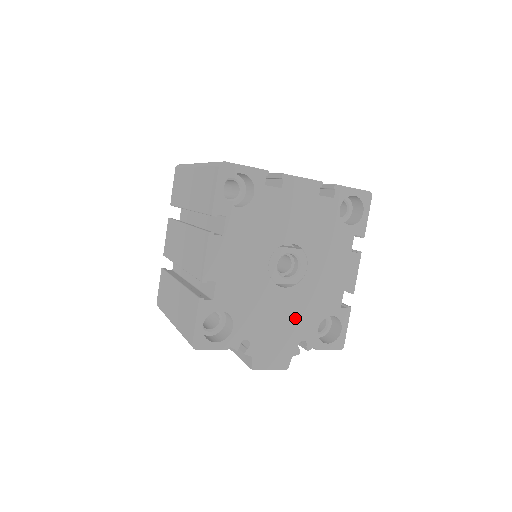
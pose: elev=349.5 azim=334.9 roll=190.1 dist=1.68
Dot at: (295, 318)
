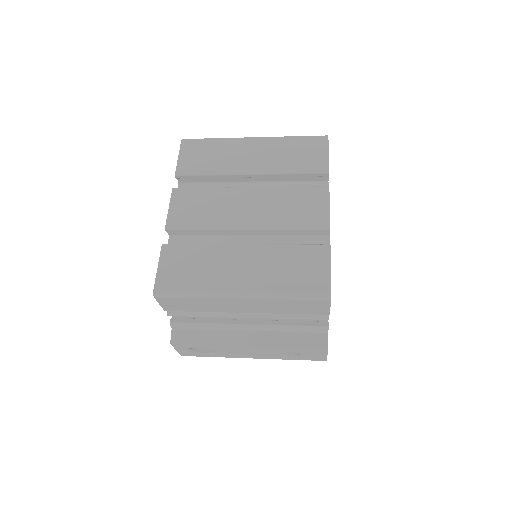
Dot at: occluded
